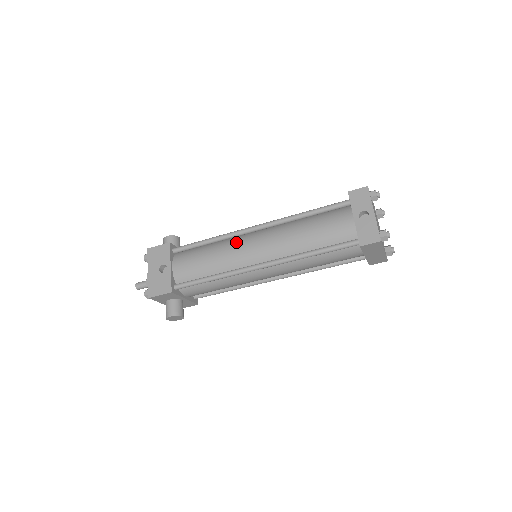
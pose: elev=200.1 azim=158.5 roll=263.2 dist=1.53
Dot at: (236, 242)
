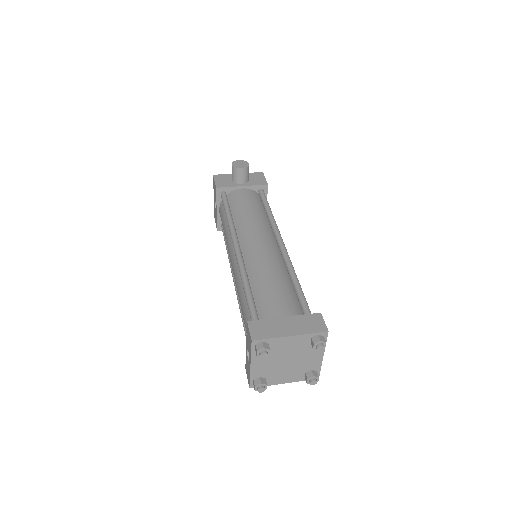
Dot at: (230, 243)
